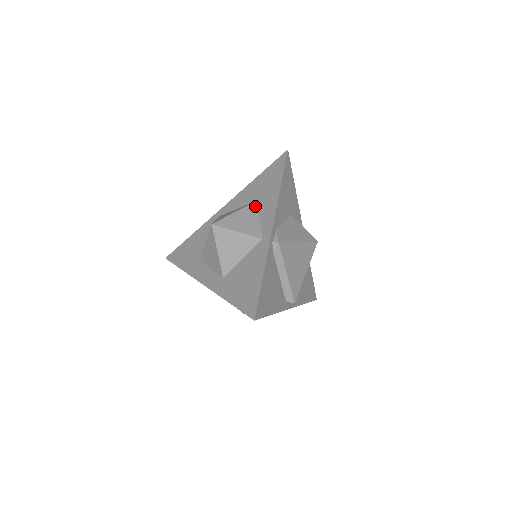
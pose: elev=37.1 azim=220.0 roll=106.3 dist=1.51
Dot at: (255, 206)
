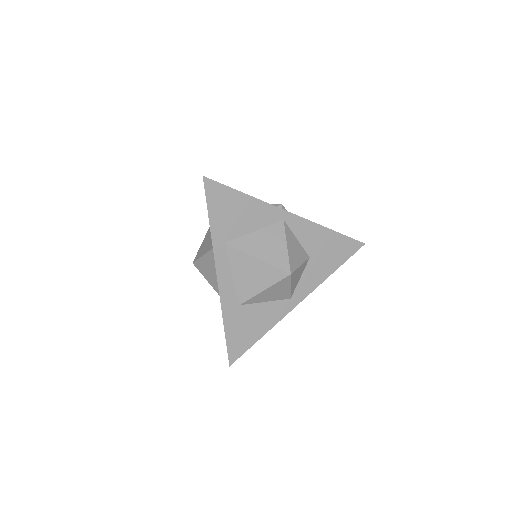
Dot at: occluded
